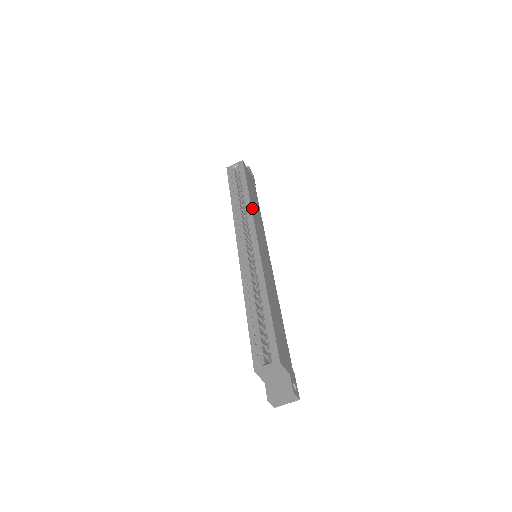
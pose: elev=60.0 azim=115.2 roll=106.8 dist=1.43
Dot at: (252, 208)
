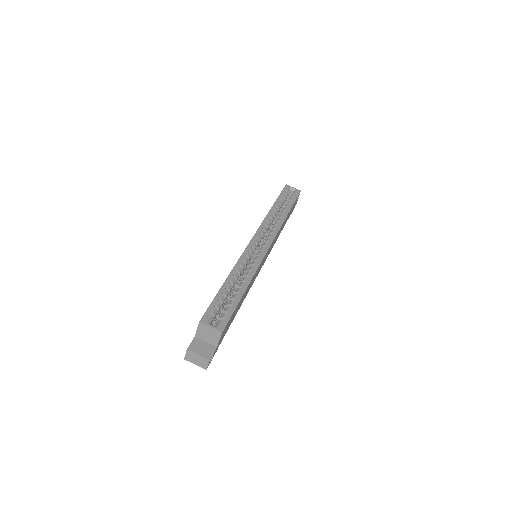
Dot at: occluded
